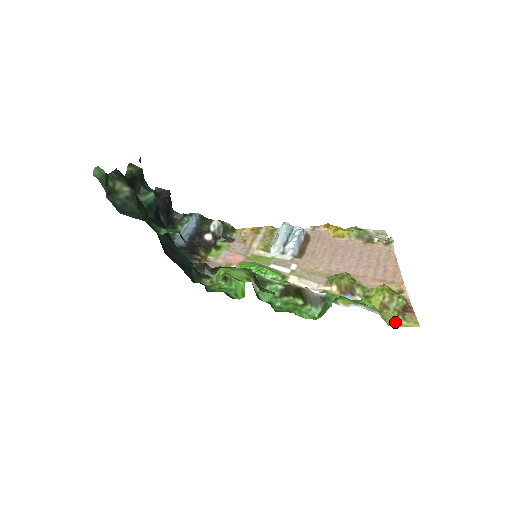
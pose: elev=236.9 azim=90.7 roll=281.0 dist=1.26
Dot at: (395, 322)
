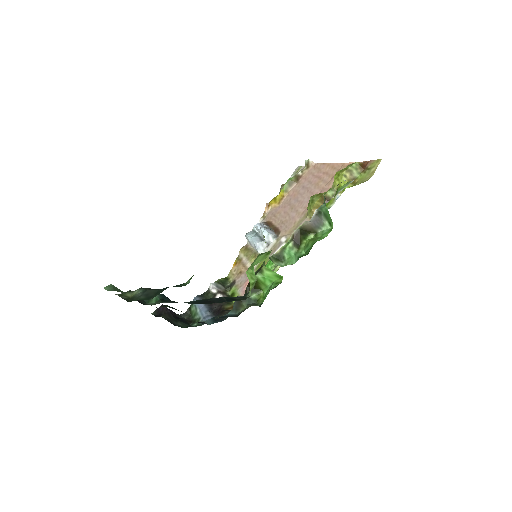
Dot at: (369, 176)
